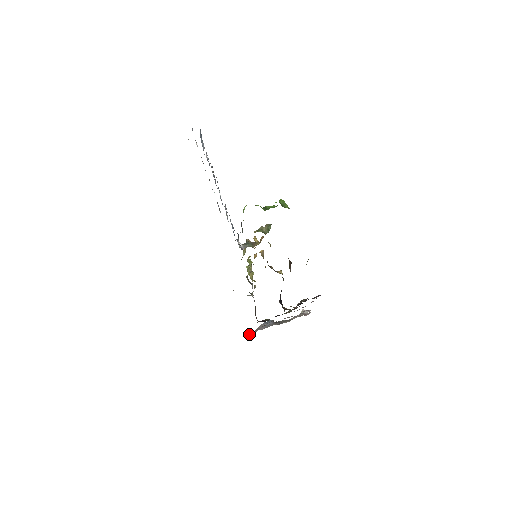
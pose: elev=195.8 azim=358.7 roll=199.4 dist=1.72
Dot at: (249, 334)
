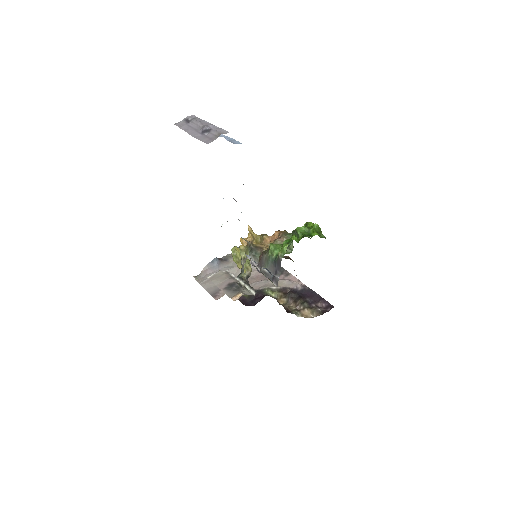
Dot at: (197, 278)
